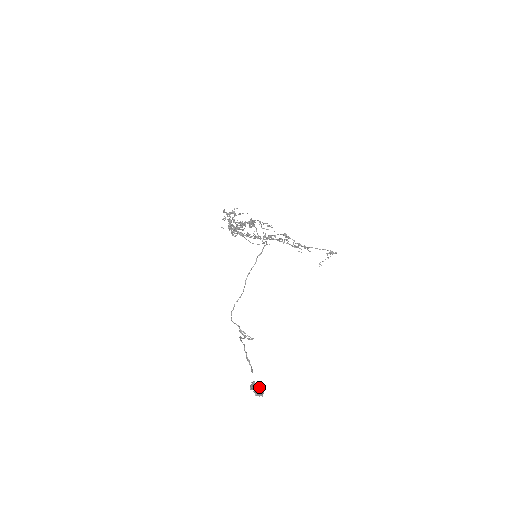
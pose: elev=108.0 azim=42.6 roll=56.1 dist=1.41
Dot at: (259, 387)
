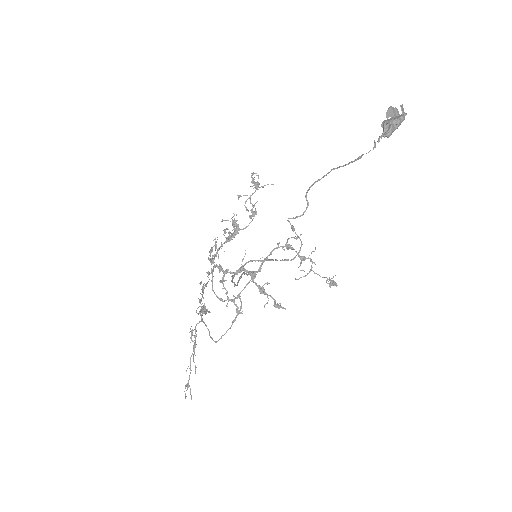
Dot at: (396, 115)
